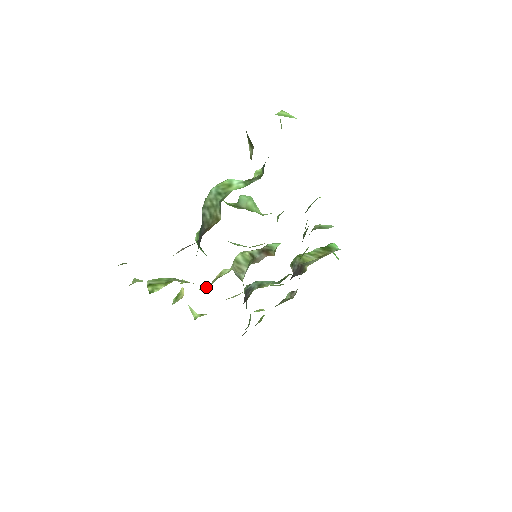
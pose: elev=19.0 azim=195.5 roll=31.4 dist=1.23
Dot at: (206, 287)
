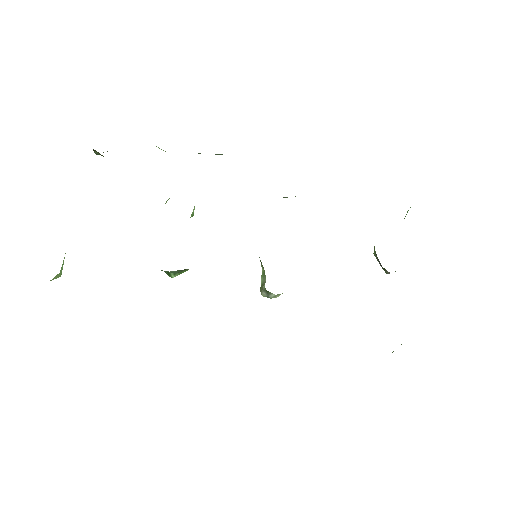
Dot at: occluded
